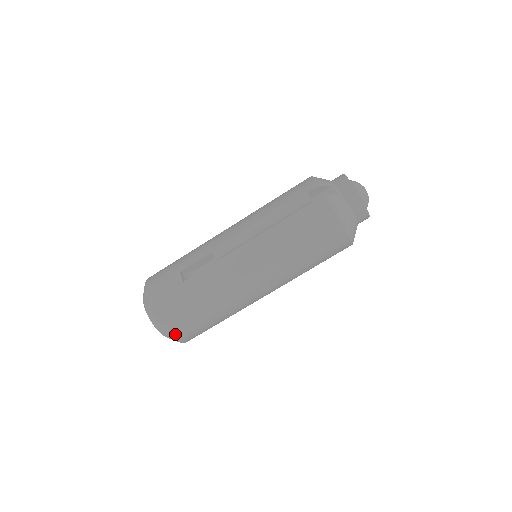
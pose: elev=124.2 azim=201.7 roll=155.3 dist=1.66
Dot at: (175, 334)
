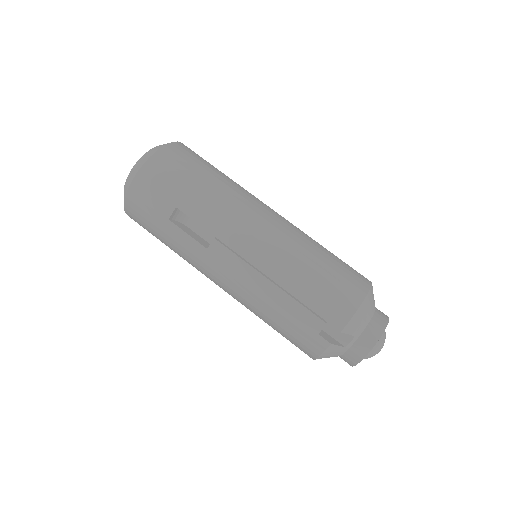
Dot at: occluded
